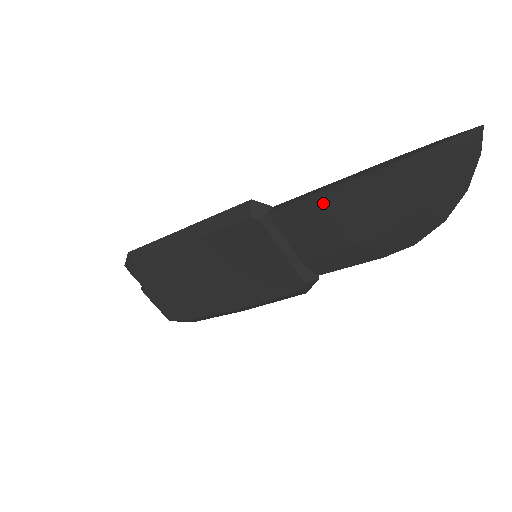
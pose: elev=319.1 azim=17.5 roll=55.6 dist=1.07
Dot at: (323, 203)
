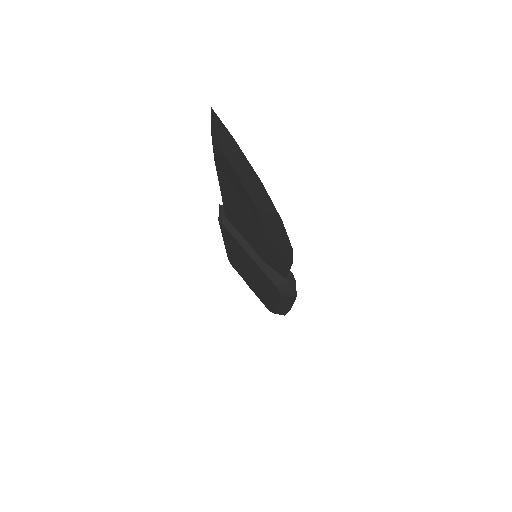
Dot at: (229, 205)
